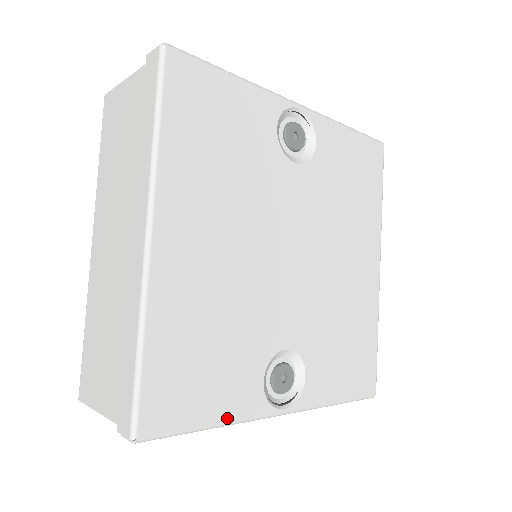
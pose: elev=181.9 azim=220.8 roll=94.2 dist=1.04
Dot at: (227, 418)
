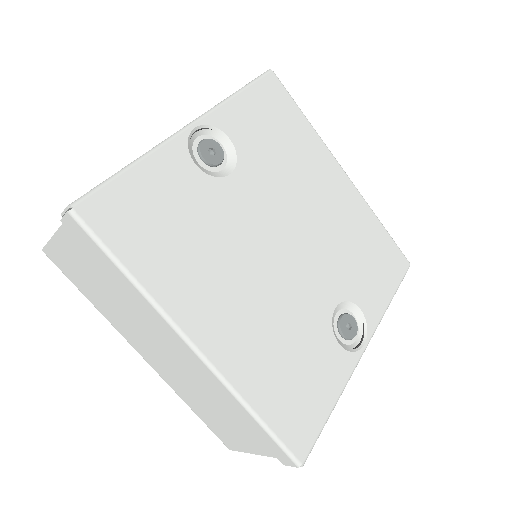
Dot at: (338, 391)
